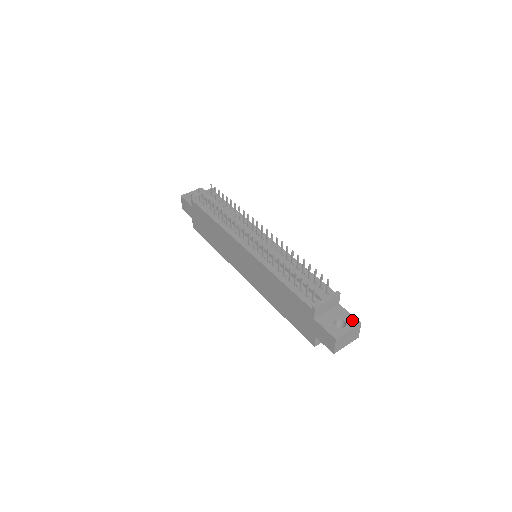
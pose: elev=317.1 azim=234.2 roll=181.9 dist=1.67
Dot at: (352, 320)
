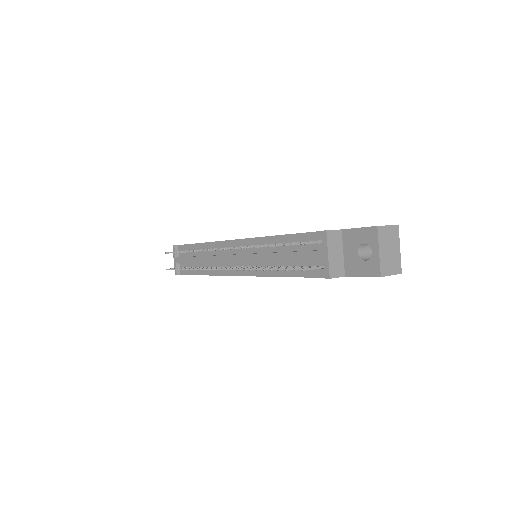
Dot at: (368, 234)
